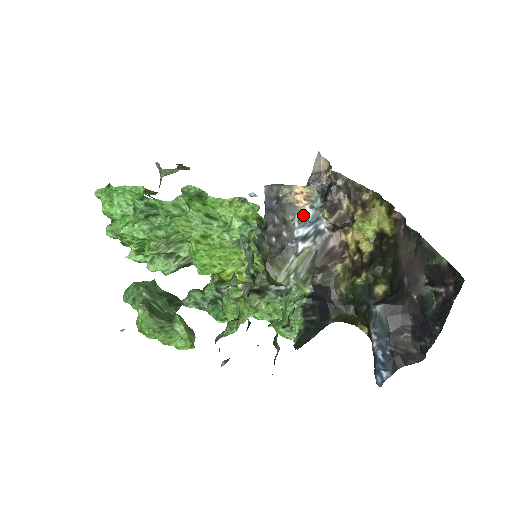
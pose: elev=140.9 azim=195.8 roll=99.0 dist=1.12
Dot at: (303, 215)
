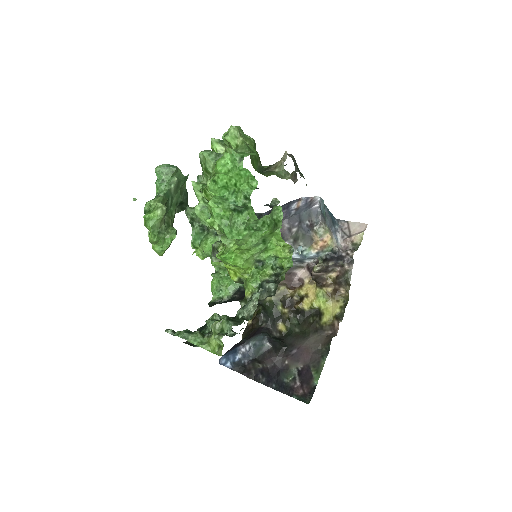
Dot at: (308, 252)
